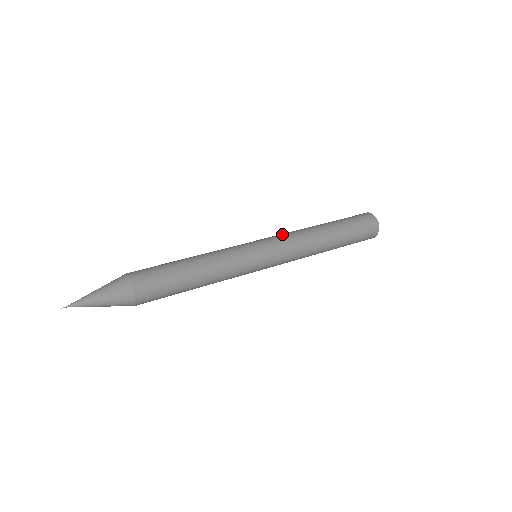
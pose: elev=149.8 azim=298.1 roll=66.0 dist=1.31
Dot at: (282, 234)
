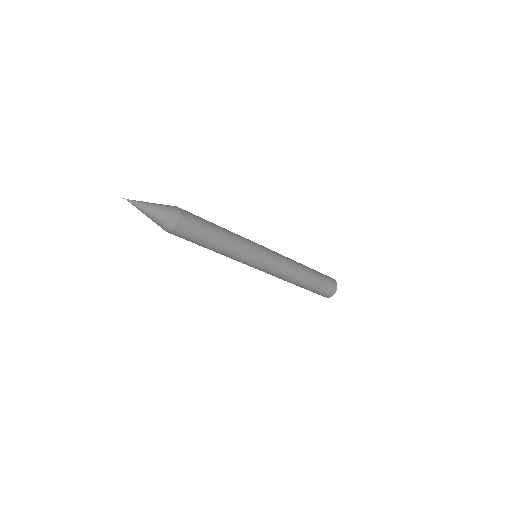
Dot at: occluded
